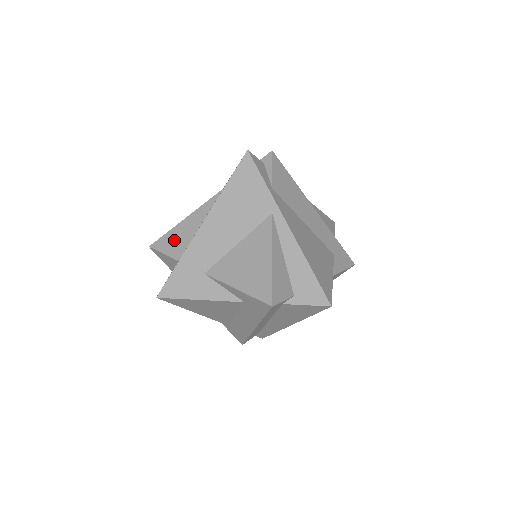
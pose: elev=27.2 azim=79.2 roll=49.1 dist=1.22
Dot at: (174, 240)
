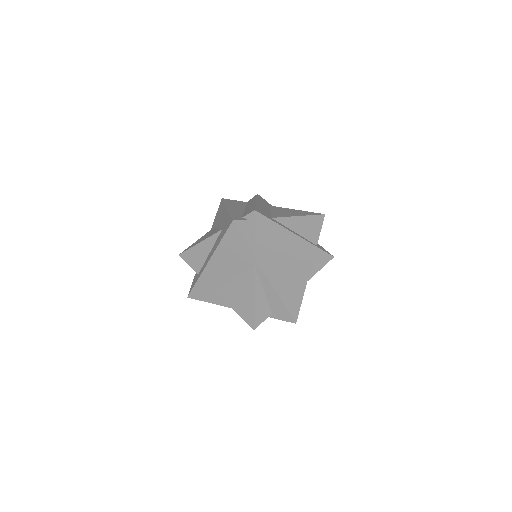
Dot at: (194, 257)
